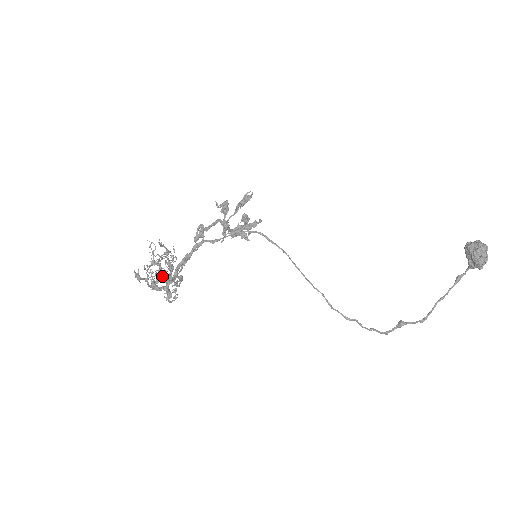
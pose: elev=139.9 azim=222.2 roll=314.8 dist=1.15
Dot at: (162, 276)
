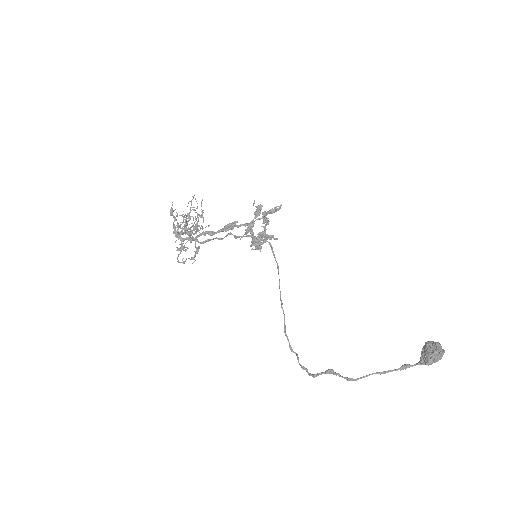
Dot at: (186, 221)
